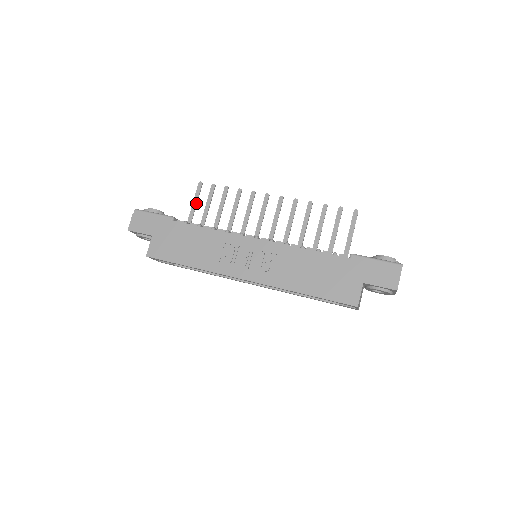
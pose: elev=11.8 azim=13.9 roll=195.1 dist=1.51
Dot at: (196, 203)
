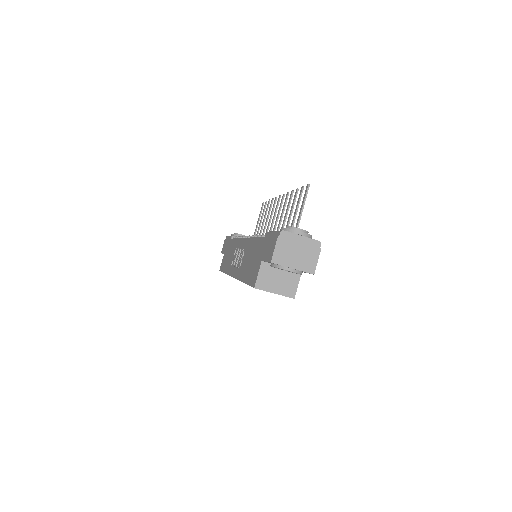
Dot at: (258, 221)
